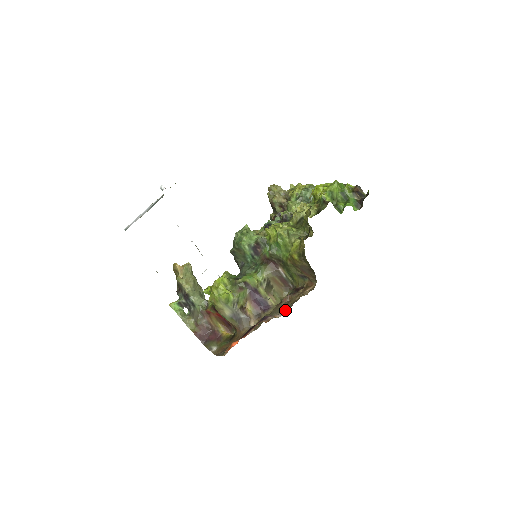
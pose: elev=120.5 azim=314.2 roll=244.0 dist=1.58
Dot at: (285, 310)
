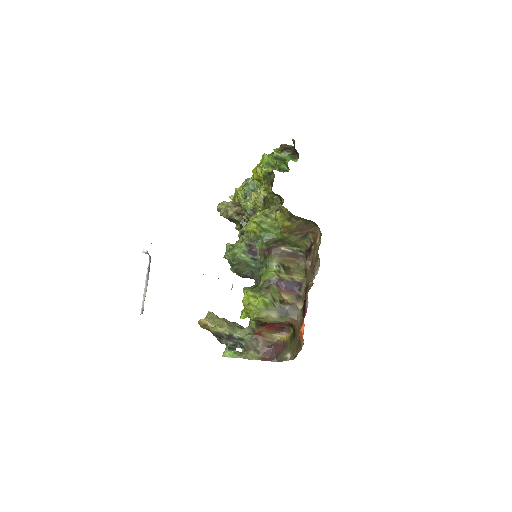
Dot at: (316, 266)
